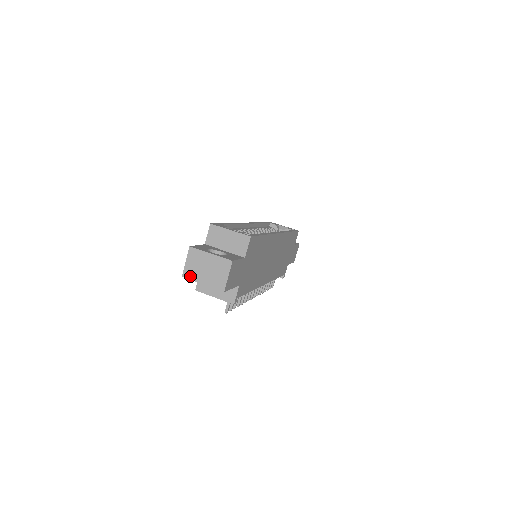
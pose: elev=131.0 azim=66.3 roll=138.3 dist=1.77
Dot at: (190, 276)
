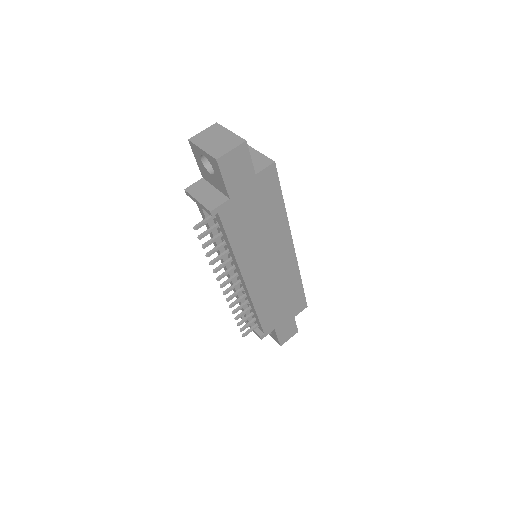
Dot at: (196, 141)
